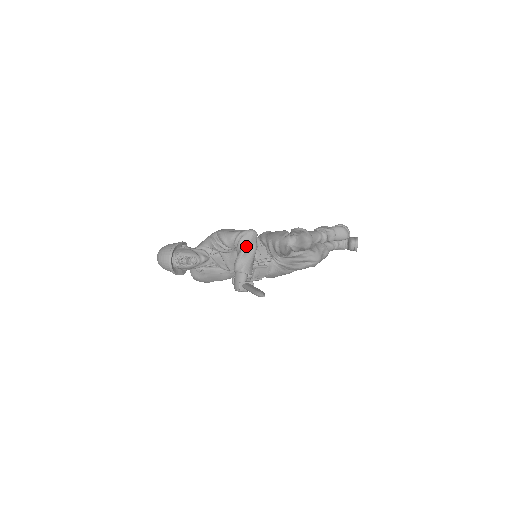
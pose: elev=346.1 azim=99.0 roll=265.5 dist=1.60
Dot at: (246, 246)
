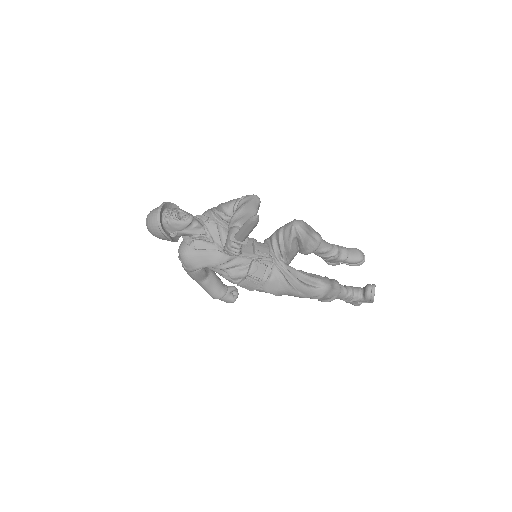
Dot at: (246, 203)
